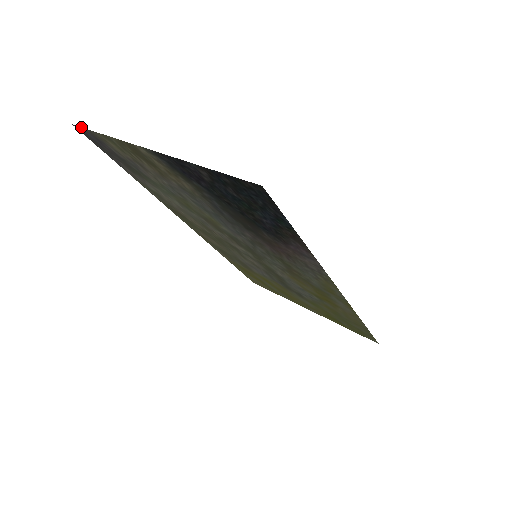
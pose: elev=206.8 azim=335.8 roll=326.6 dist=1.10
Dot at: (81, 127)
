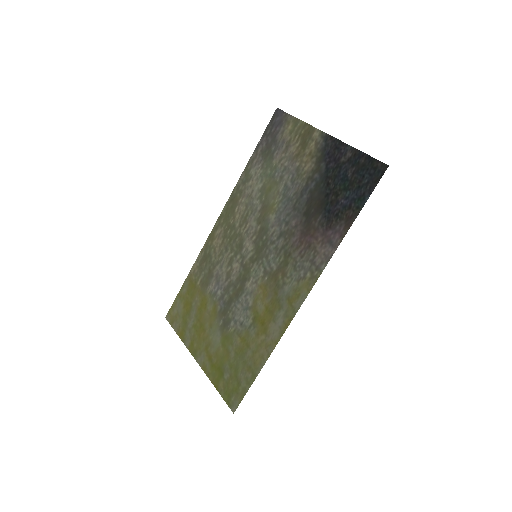
Dot at: (283, 111)
